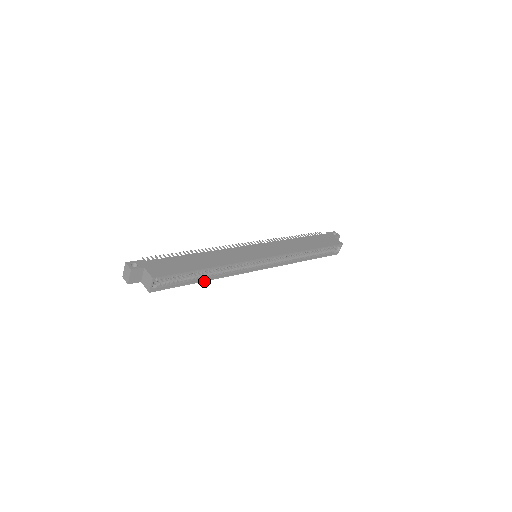
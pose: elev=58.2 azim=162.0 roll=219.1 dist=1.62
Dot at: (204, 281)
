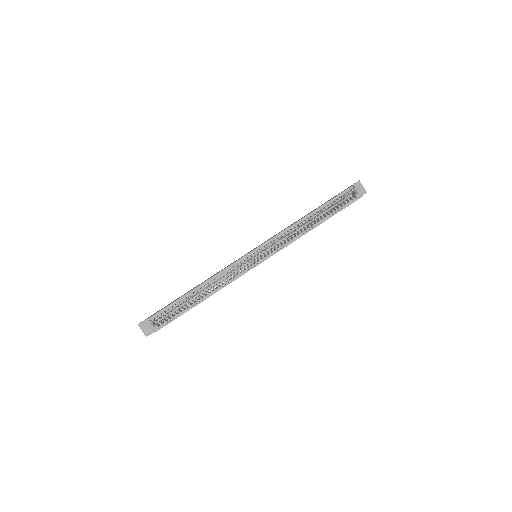
Dot at: occluded
